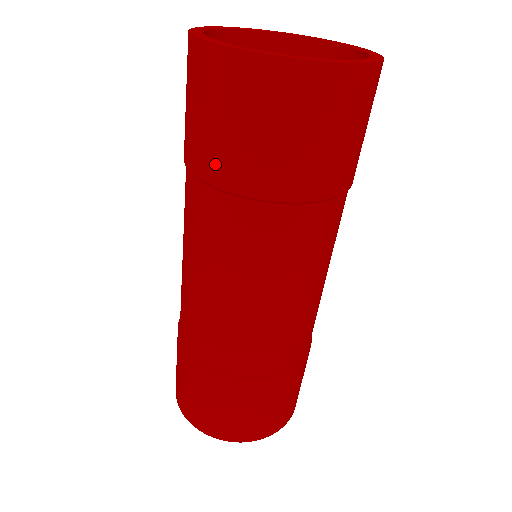
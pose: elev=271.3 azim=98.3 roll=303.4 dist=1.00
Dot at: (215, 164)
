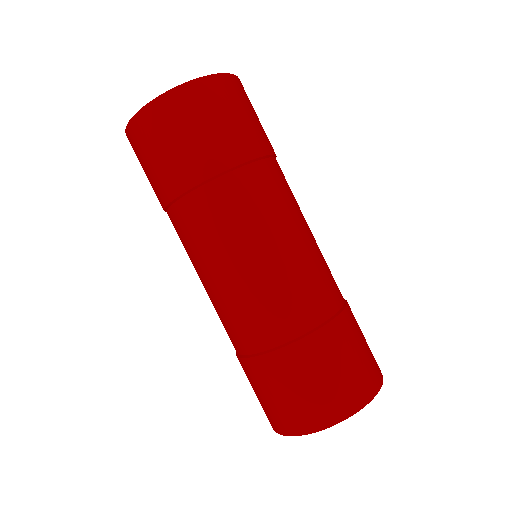
Dot at: (197, 165)
